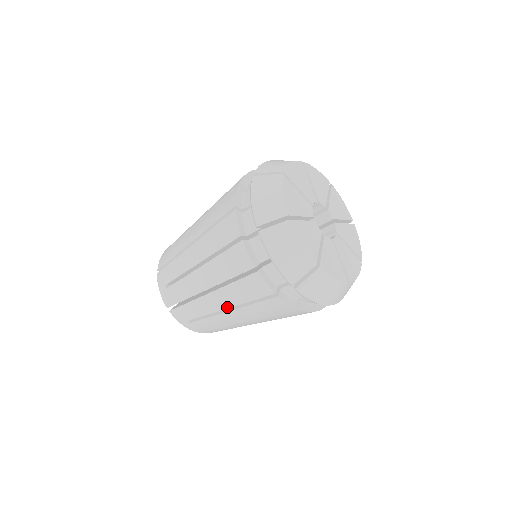
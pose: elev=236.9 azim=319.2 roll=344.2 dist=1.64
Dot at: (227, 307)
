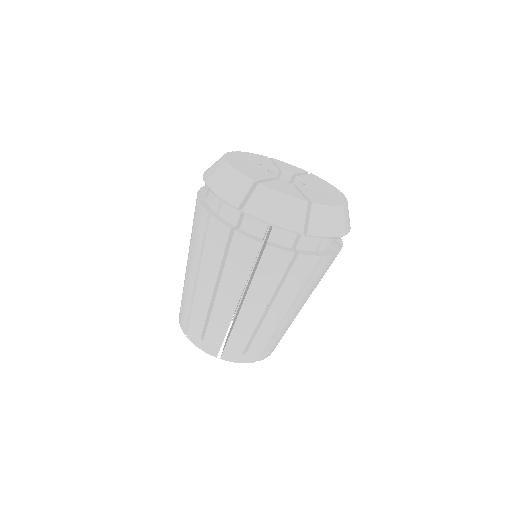
Dot at: (265, 306)
